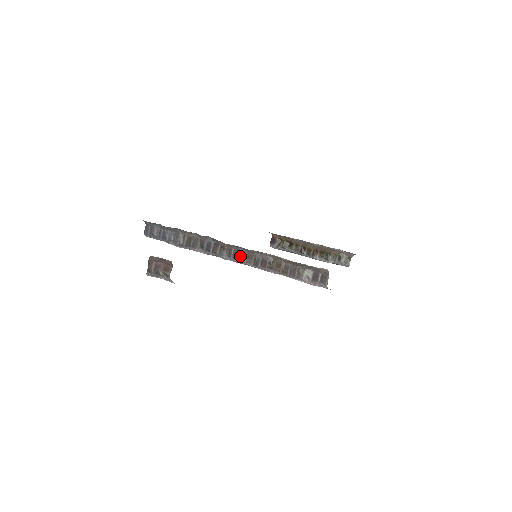
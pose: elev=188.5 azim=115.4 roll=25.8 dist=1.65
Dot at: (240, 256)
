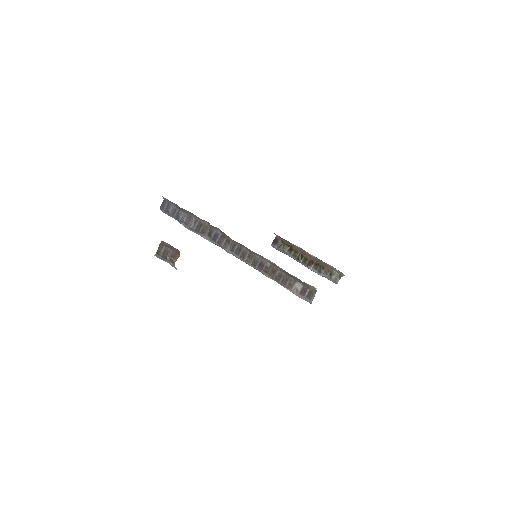
Dot at: (242, 253)
